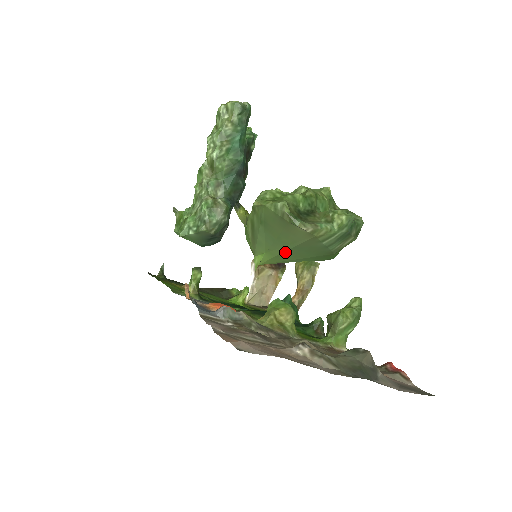
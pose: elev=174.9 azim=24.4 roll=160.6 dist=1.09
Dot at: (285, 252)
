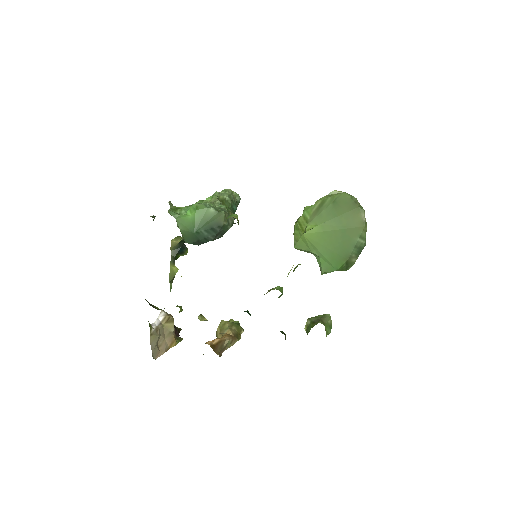
Dot at: (333, 231)
